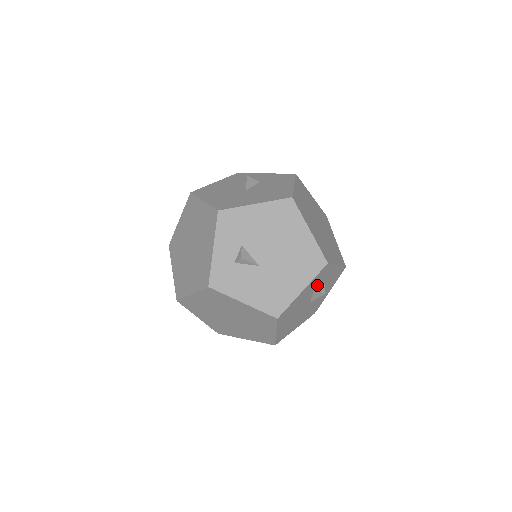
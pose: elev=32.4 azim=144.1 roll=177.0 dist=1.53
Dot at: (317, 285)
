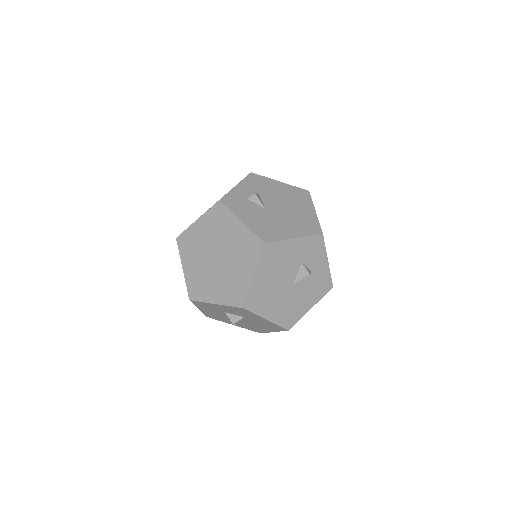
Dot at: (306, 260)
